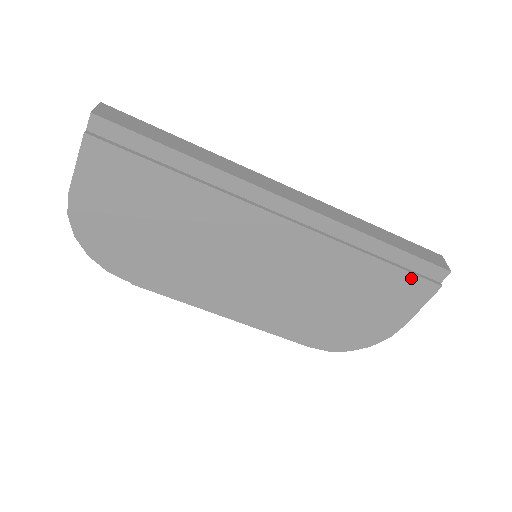
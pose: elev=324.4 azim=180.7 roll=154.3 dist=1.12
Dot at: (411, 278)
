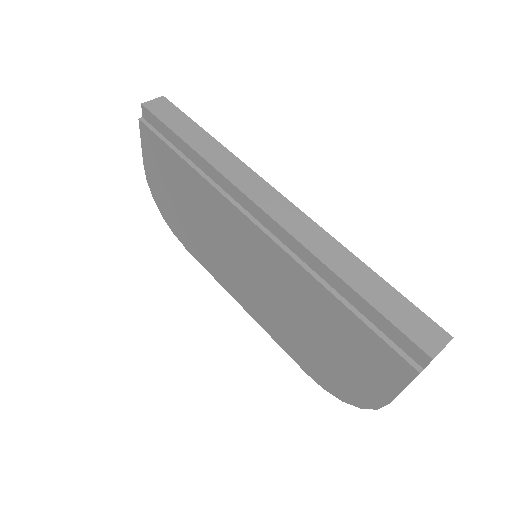
Dot at: (380, 343)
